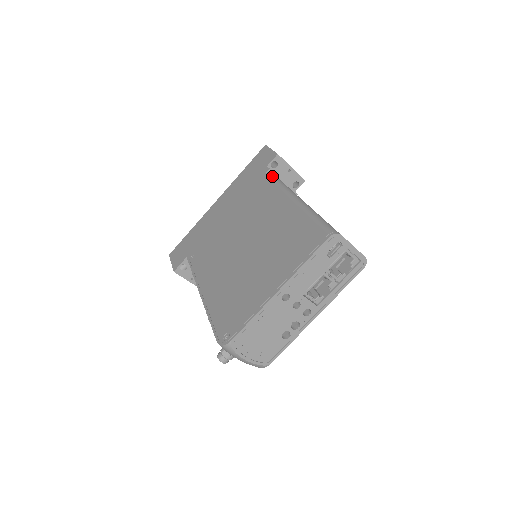
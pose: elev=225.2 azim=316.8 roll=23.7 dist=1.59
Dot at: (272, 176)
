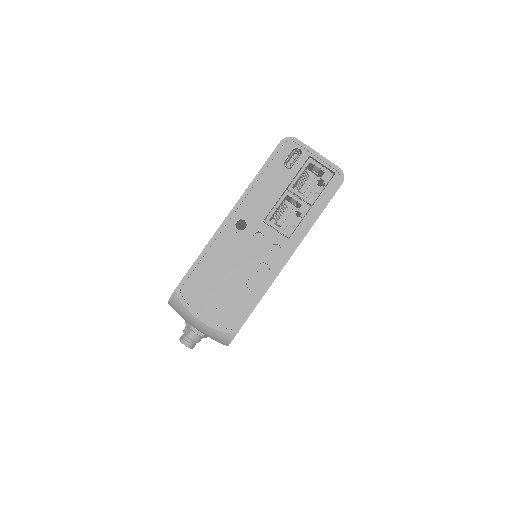
Dot at: occluded
